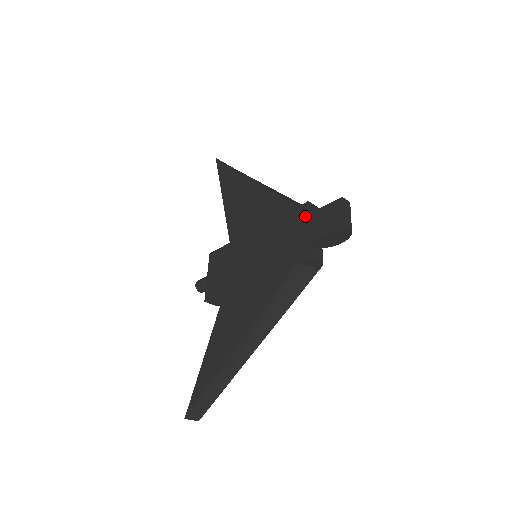
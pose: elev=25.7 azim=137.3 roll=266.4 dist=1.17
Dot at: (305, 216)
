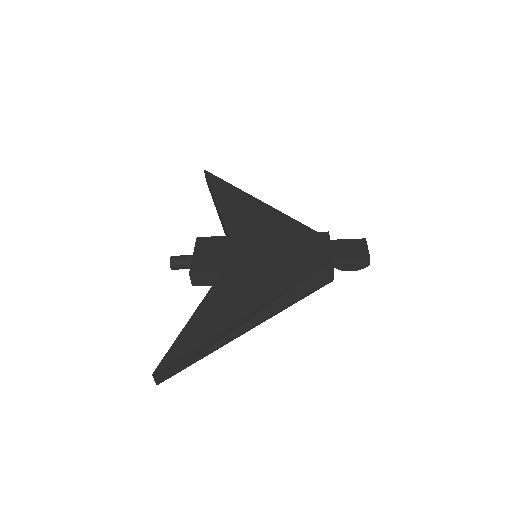
Dot at: (327, 240)
